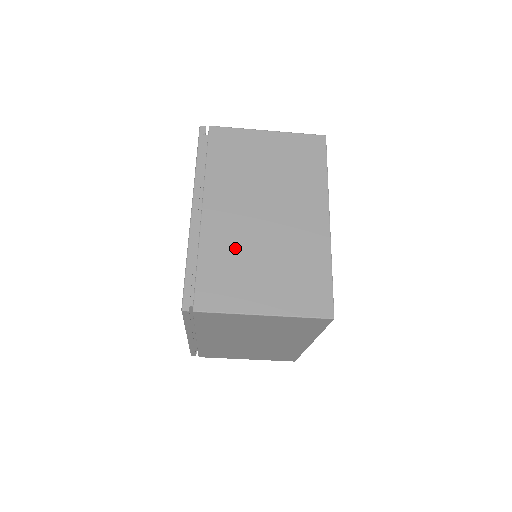
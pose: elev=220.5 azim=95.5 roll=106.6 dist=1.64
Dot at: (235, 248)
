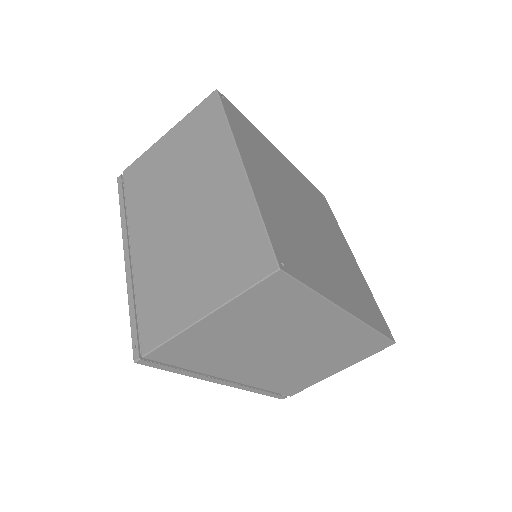
Dot at: (164, 265)
